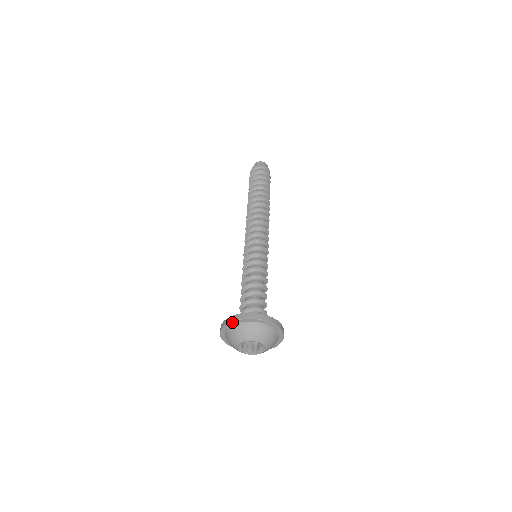
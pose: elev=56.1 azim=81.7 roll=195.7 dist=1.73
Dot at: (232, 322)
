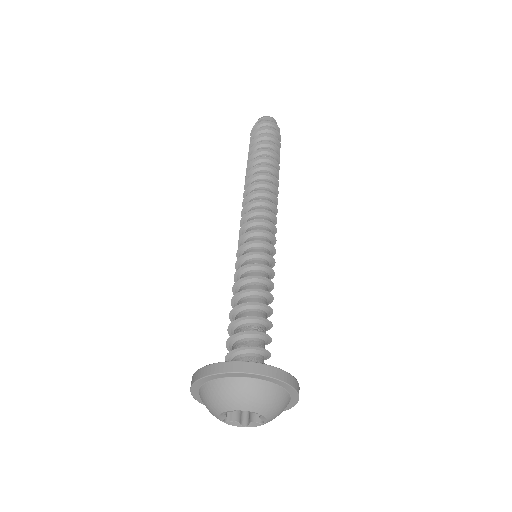
Dot at: (224, 373)
